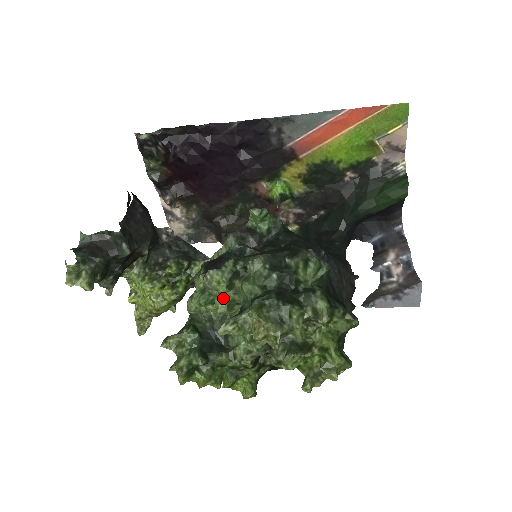
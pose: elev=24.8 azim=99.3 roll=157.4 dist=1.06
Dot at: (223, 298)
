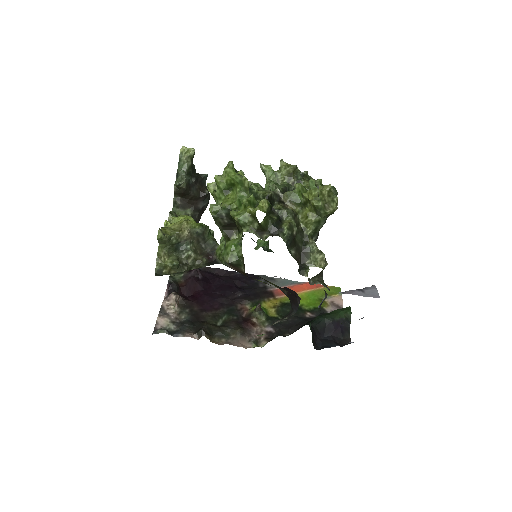
Dot at: (256, 186)
